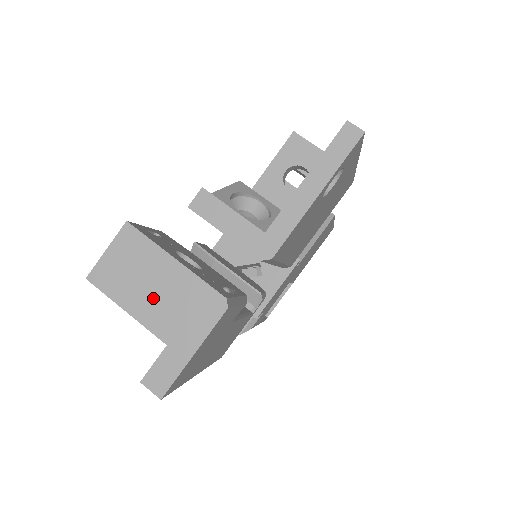
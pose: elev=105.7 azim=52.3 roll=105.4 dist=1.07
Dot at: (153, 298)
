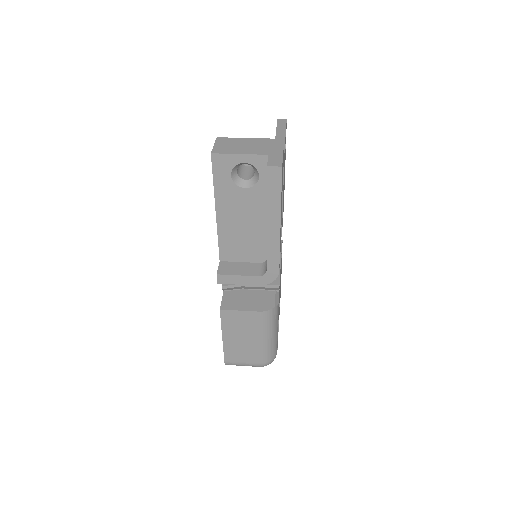
Dot at: (249, 148)
